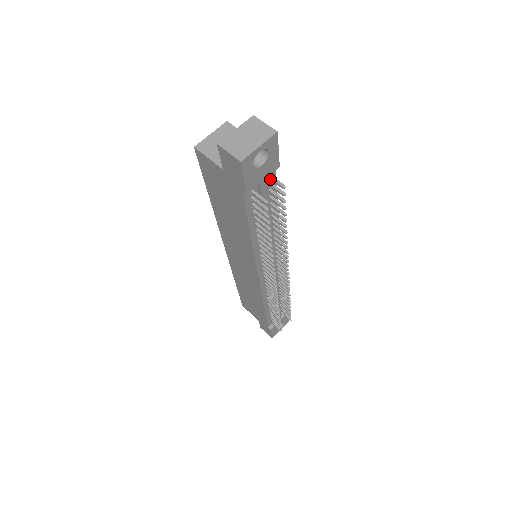
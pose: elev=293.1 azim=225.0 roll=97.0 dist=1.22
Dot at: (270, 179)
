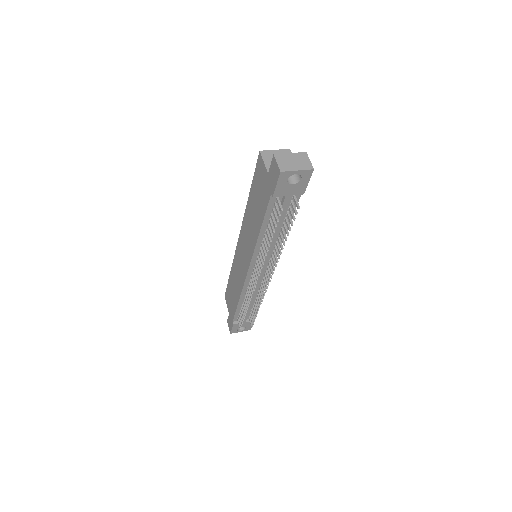
Dot at: (294, 199)
